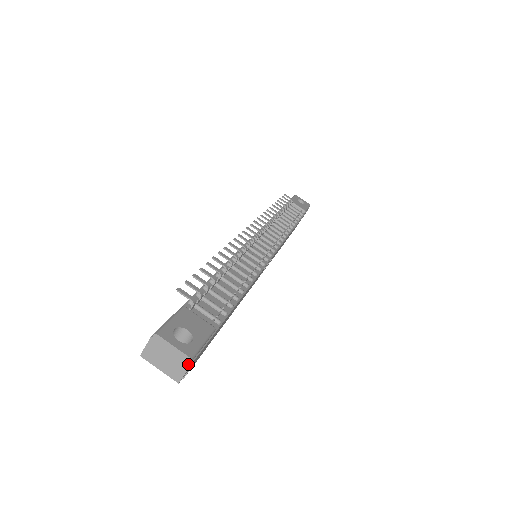
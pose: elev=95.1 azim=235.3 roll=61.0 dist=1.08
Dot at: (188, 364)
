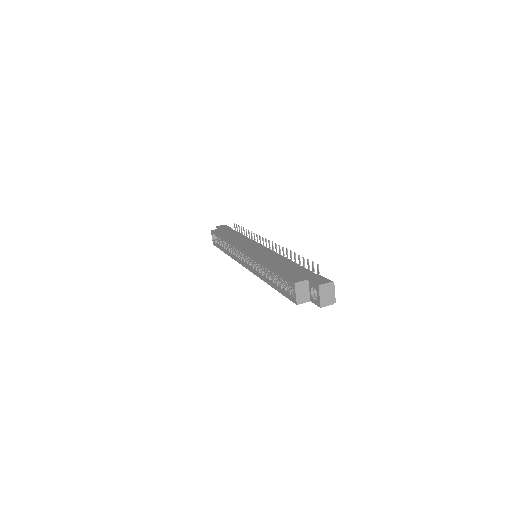
Dot at: (332, 303)
